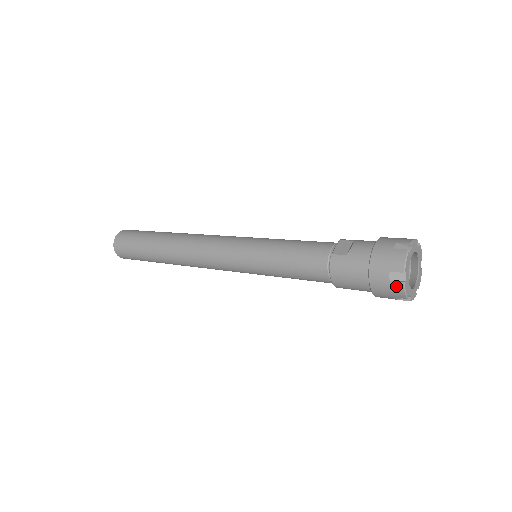
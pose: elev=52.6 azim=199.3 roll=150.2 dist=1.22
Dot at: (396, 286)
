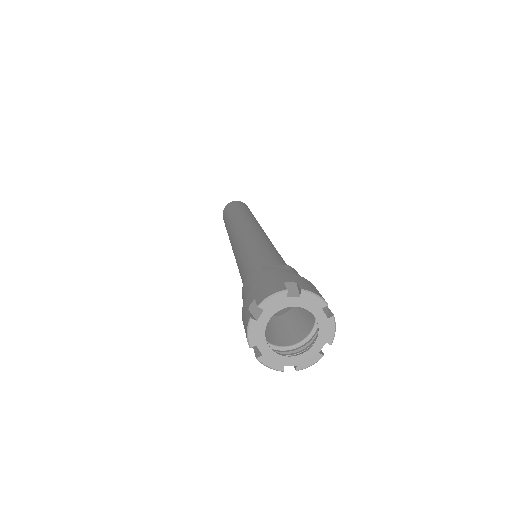
Dot at: (247, 319)
